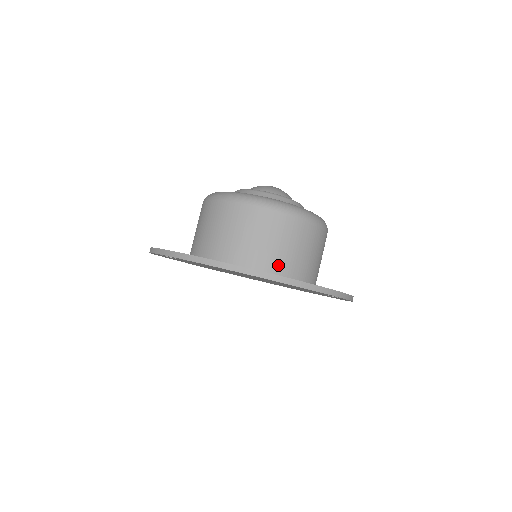
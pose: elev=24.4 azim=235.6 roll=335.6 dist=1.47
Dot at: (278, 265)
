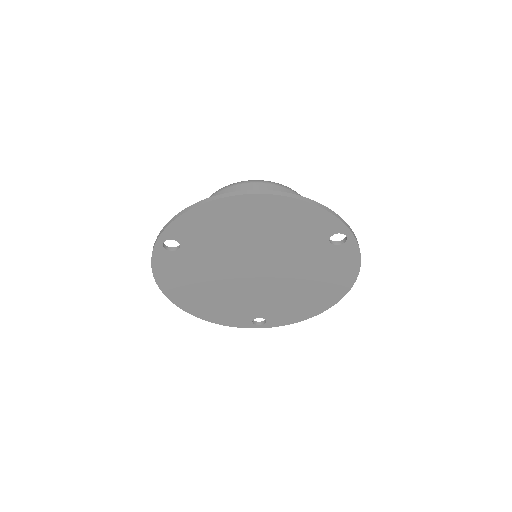
Dot at: occluded
